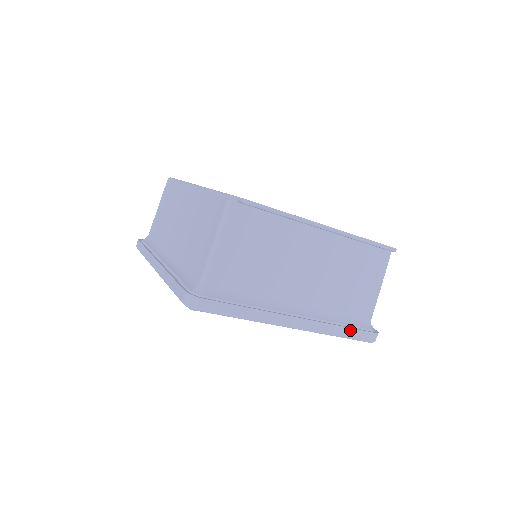
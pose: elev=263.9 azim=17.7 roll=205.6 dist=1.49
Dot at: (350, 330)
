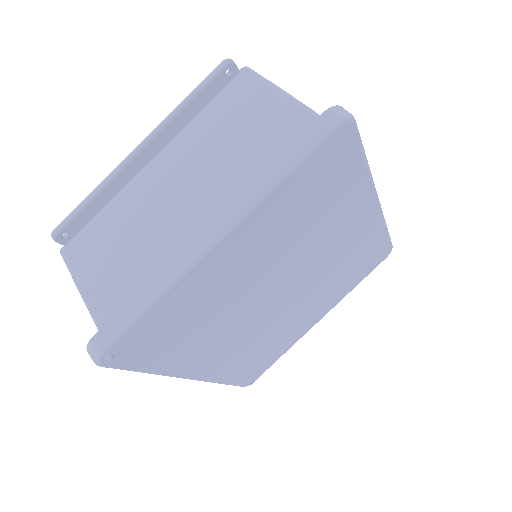
Dot at: (285, 154)
